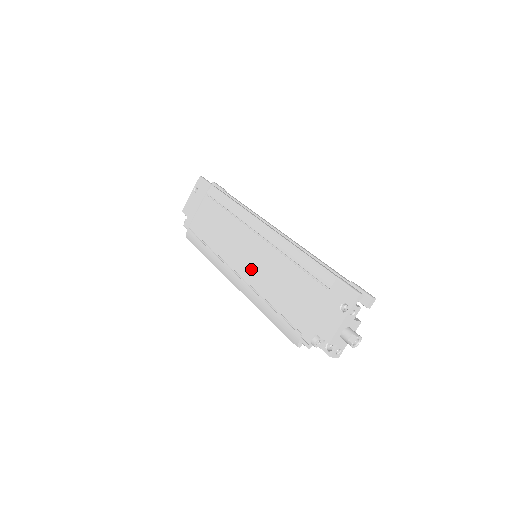
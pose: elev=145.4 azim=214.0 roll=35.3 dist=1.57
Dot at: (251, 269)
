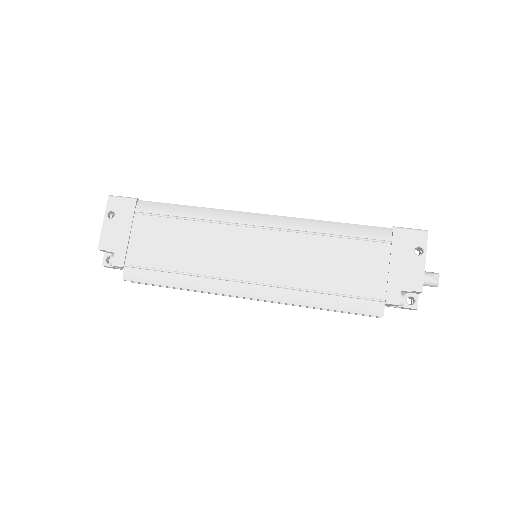
Dot at: (270, 268)
